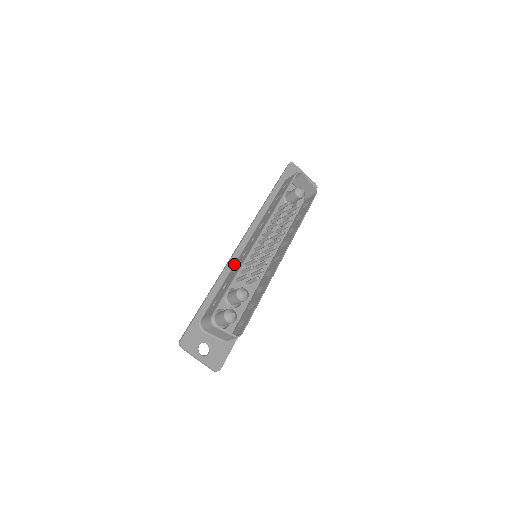
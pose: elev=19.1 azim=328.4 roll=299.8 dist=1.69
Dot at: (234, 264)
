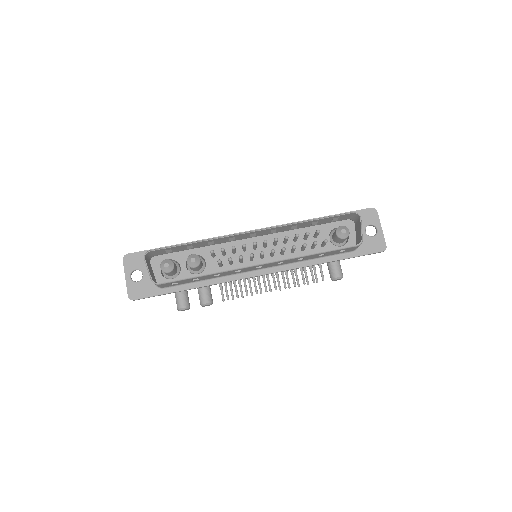
Dot at: occluded
